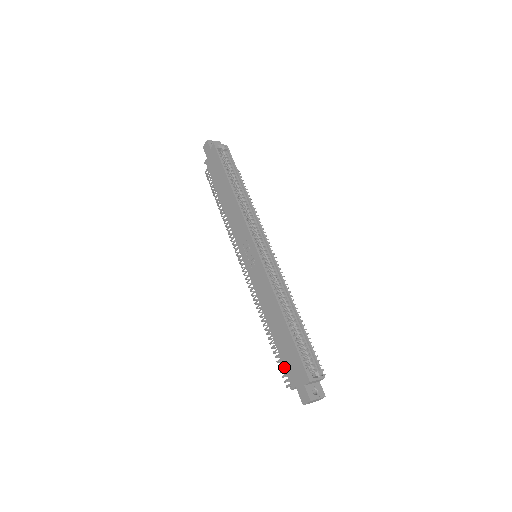
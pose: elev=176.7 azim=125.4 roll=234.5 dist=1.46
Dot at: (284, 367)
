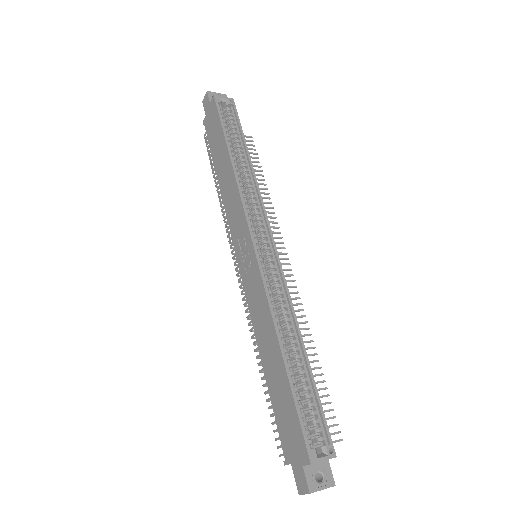
Dot at: (277, 428)
